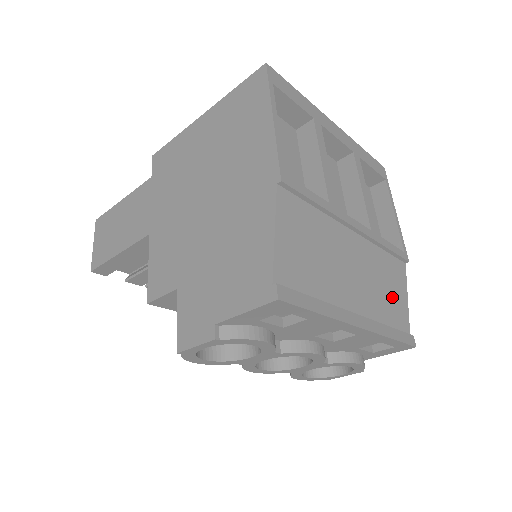
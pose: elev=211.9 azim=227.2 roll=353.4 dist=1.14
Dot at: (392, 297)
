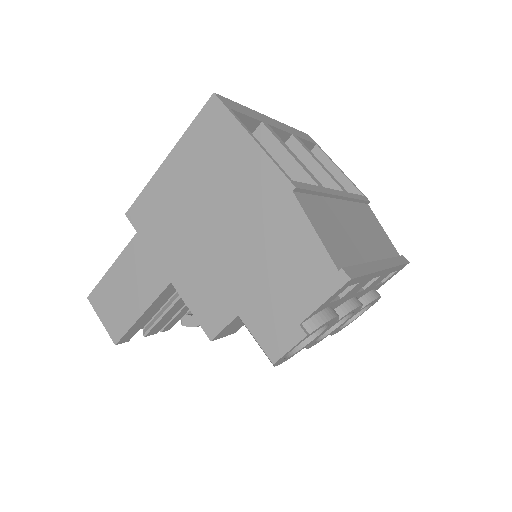
Dot at: (379, 235)
